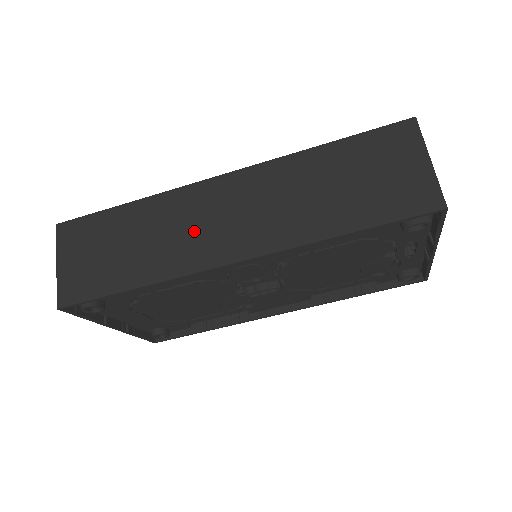
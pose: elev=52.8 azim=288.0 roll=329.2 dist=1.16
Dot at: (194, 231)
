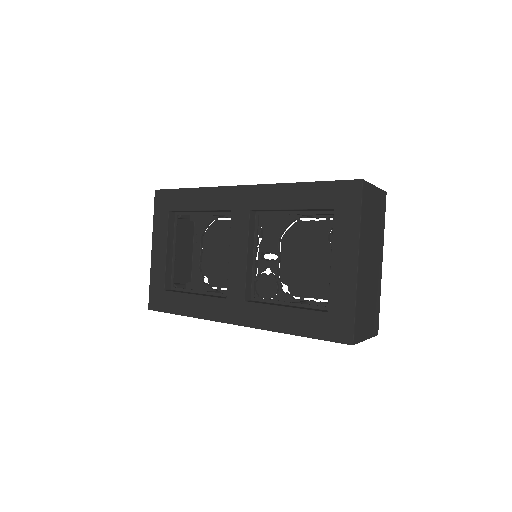
Dot at: occluded
